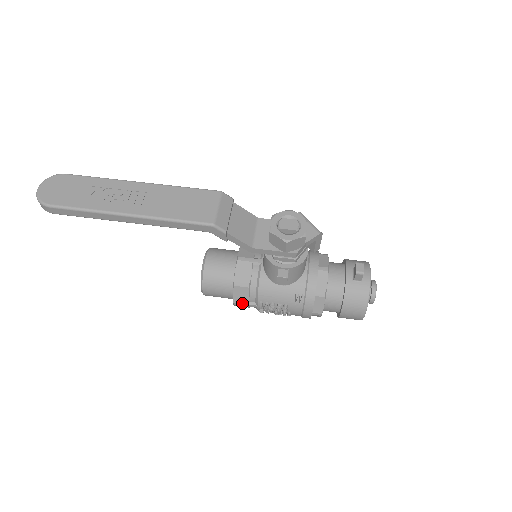
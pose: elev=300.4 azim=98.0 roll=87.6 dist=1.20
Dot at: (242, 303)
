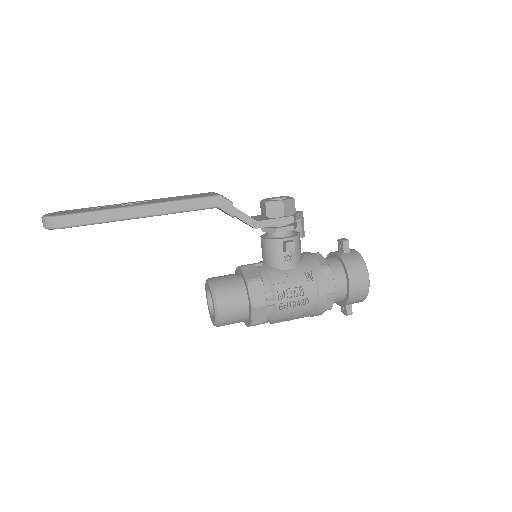
Dot at: (260, 302)
